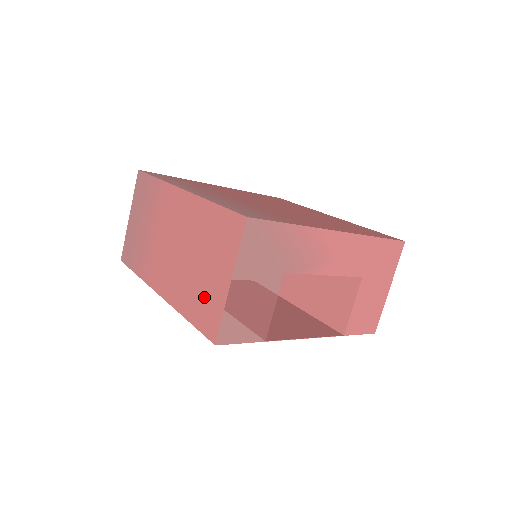
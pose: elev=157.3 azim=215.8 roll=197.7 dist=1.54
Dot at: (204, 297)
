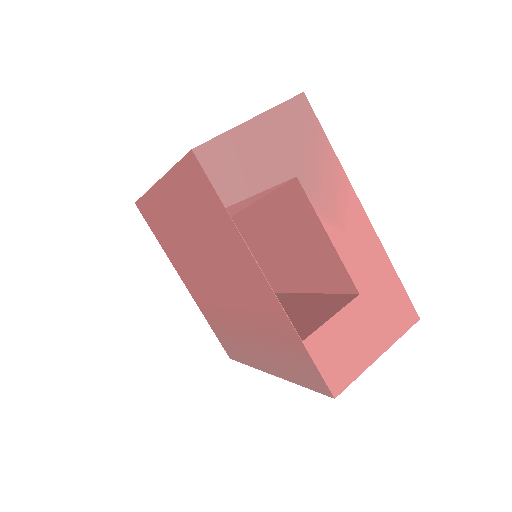
Dot at: occluded
